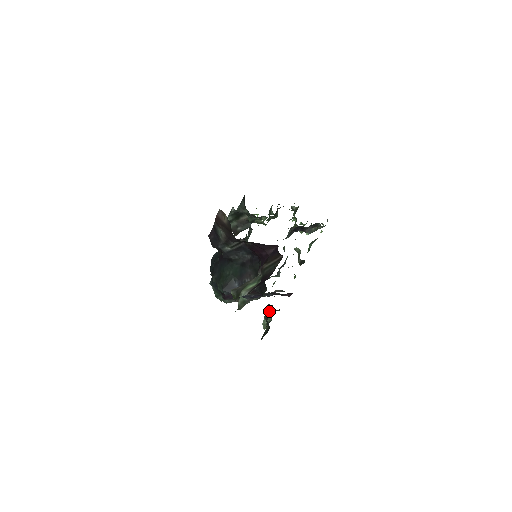
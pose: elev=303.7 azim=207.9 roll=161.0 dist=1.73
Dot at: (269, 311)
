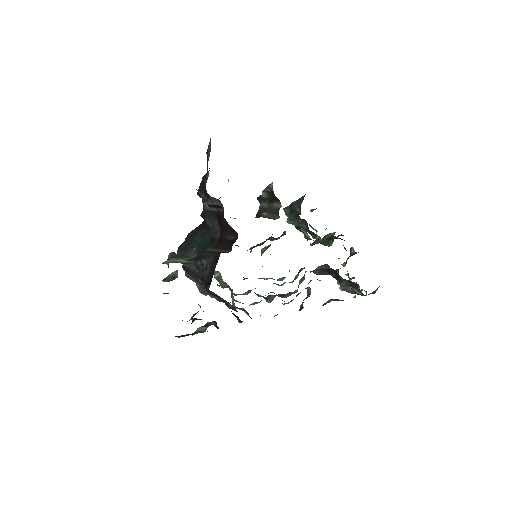
Dot at: (195, 314)
